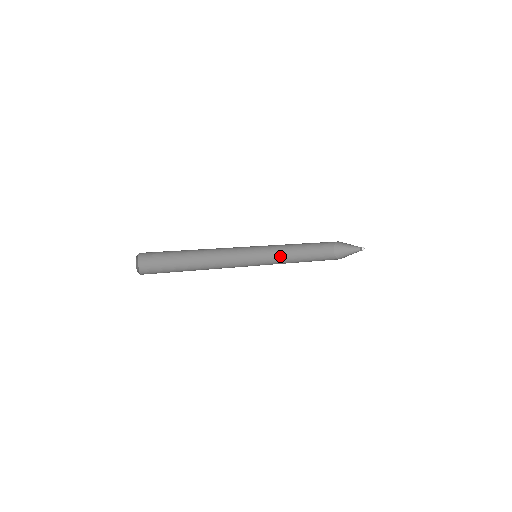
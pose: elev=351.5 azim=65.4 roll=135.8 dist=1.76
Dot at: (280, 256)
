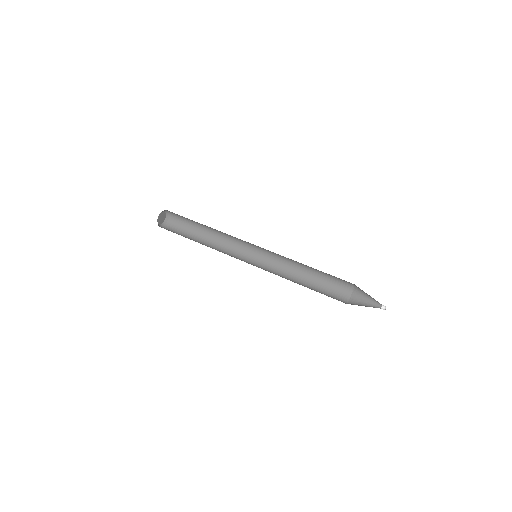
Dot at: (289, 261)
